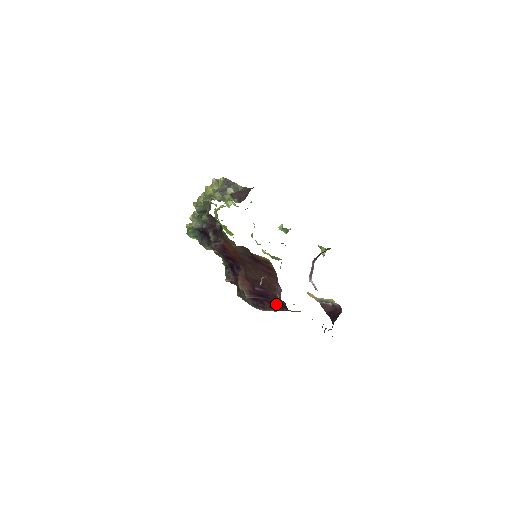
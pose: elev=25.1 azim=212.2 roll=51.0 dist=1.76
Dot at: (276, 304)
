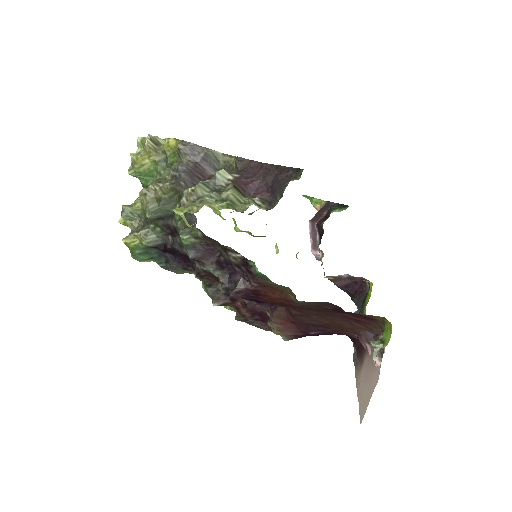
Dot at: occluded
